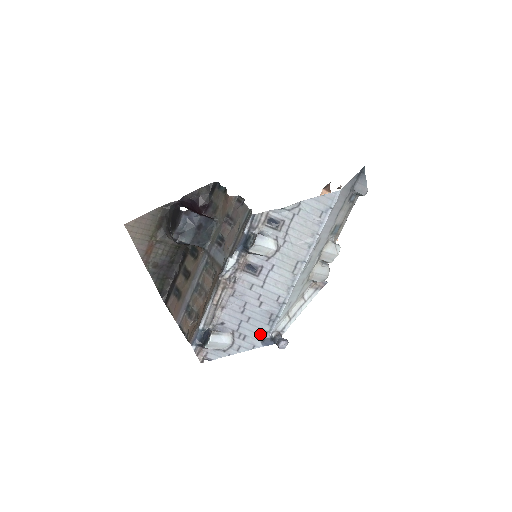
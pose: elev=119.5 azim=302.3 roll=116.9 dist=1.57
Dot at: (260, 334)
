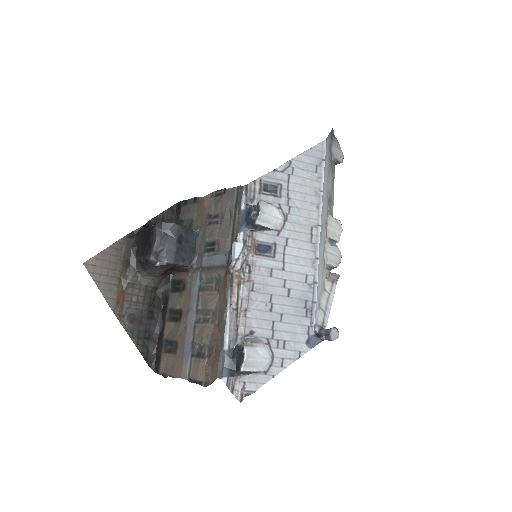
Dot at: (301, 333)
